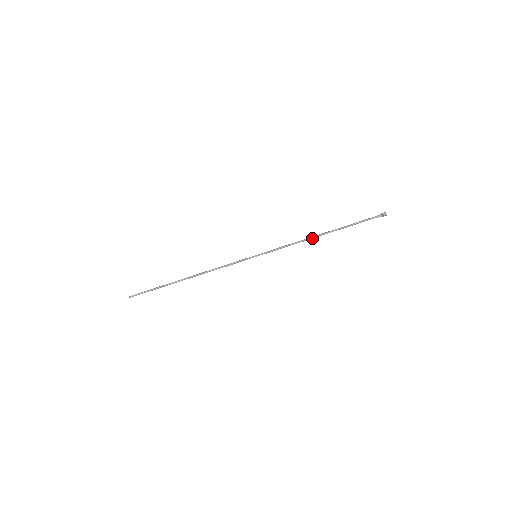
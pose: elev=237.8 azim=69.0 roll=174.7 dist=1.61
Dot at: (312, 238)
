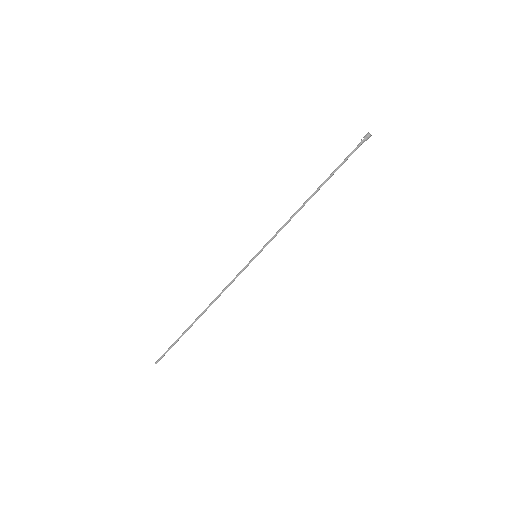
Dot at: (303, 205)
